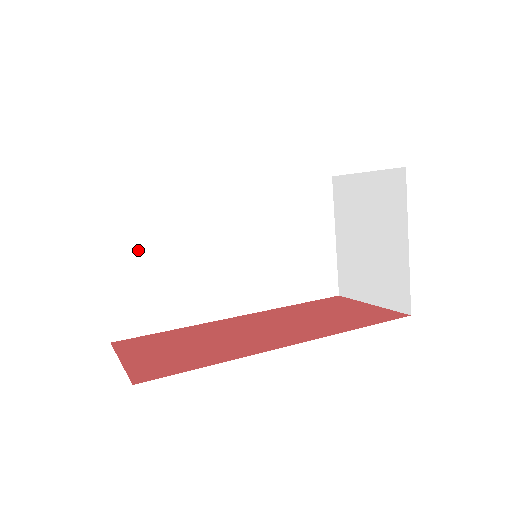
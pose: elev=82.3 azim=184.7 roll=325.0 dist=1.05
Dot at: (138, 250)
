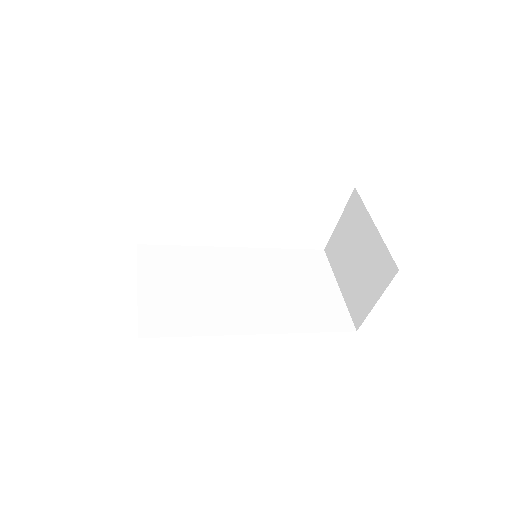
Dot at: (167, 279)
